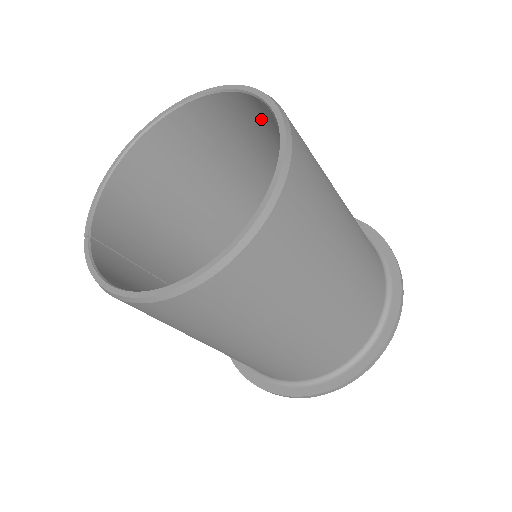
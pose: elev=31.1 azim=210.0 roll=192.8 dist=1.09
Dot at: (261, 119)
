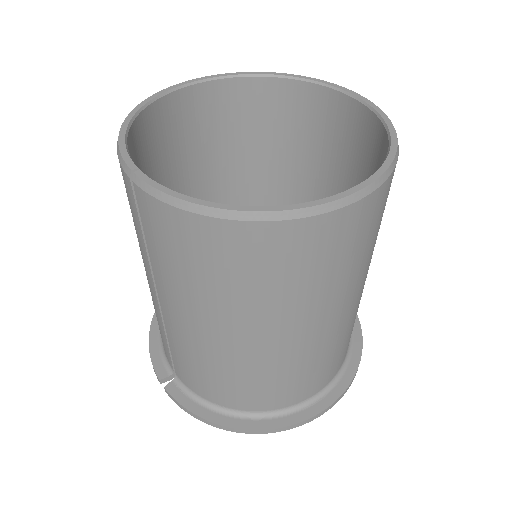
Dot at: (286, 113)
